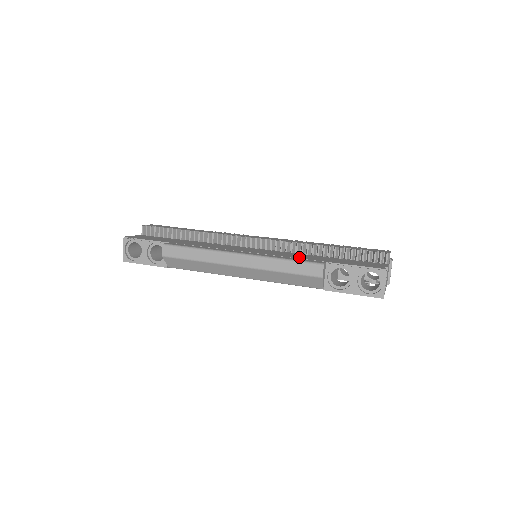
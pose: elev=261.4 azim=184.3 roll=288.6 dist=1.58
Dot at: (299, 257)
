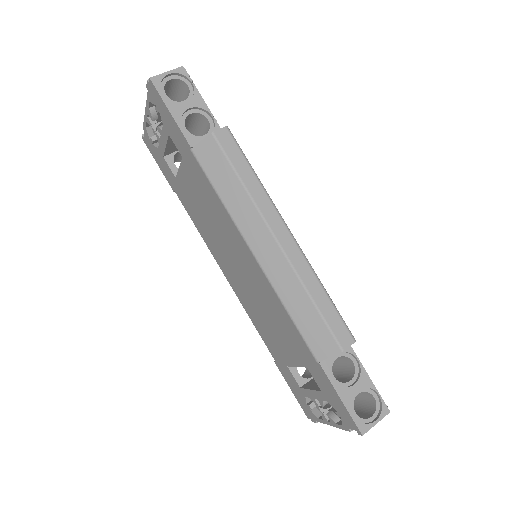
Dot at: occluded
